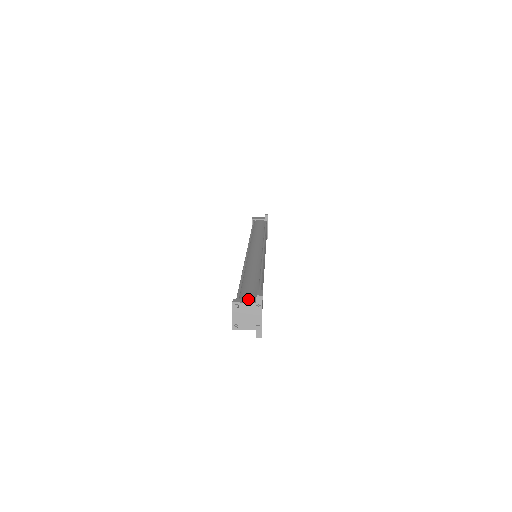
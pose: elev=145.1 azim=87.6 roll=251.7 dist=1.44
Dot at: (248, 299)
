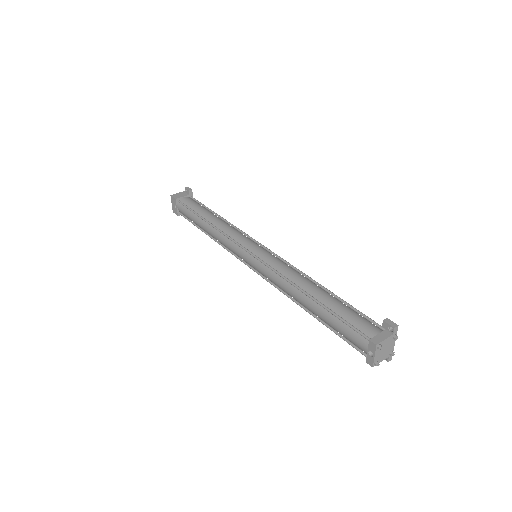
Dot at: (380, 333)
